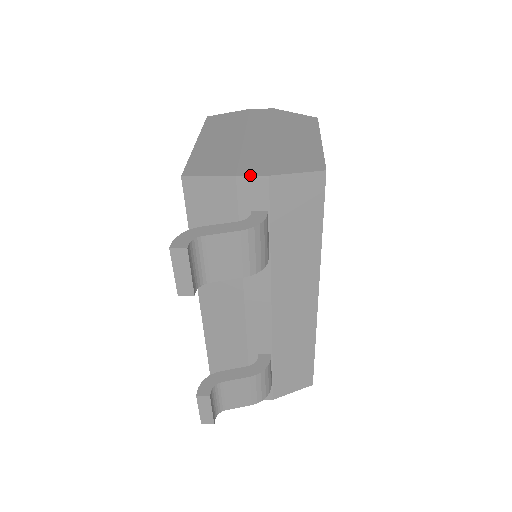
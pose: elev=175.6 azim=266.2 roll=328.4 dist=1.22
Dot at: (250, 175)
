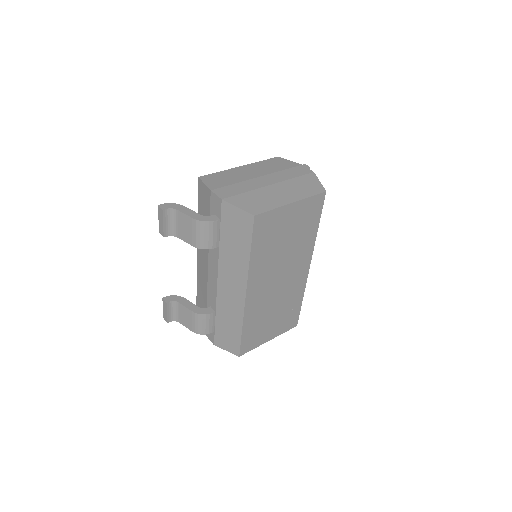
Dot at: (216, 194)
